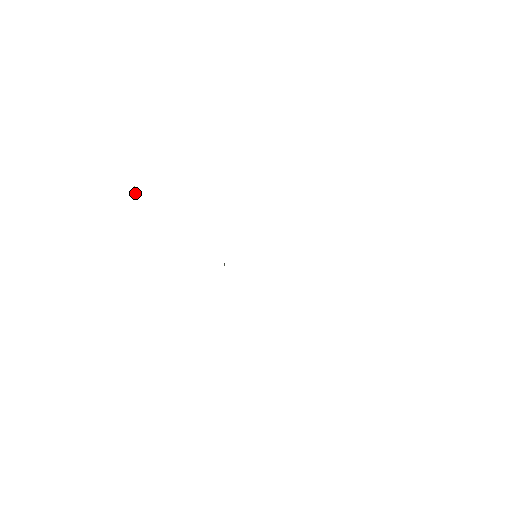
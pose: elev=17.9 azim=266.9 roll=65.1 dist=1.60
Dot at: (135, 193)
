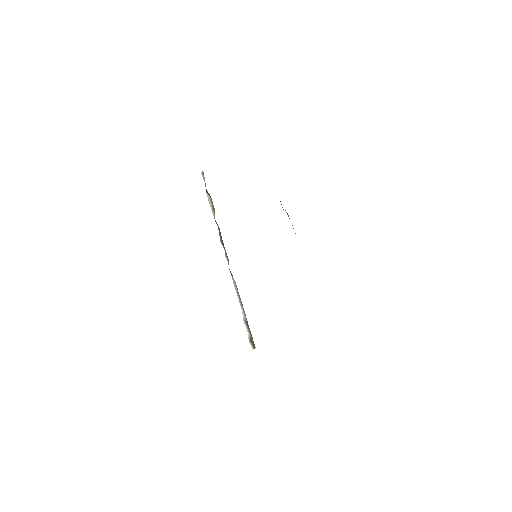
Dot at: occluded
